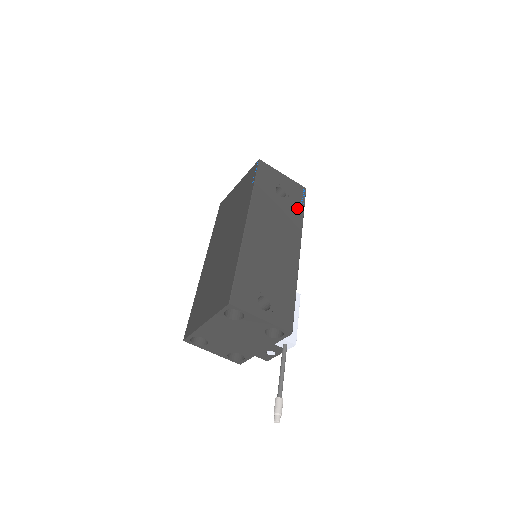
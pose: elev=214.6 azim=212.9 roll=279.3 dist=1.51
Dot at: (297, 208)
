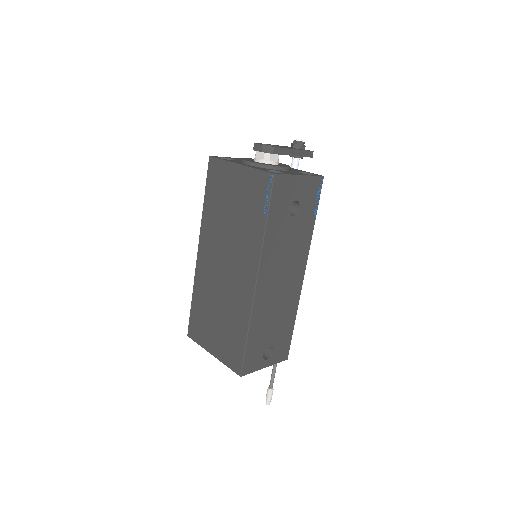
Dot at: (309, 218)
